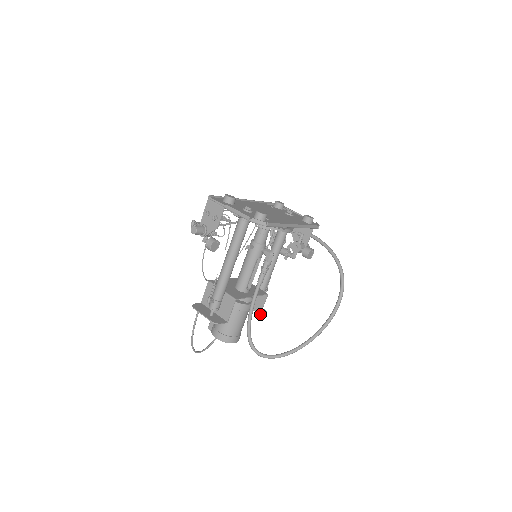
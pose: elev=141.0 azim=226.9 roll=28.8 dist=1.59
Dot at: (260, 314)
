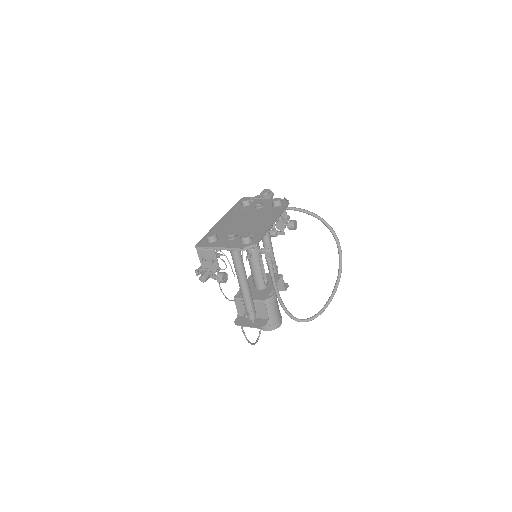
Dot at: occluded
